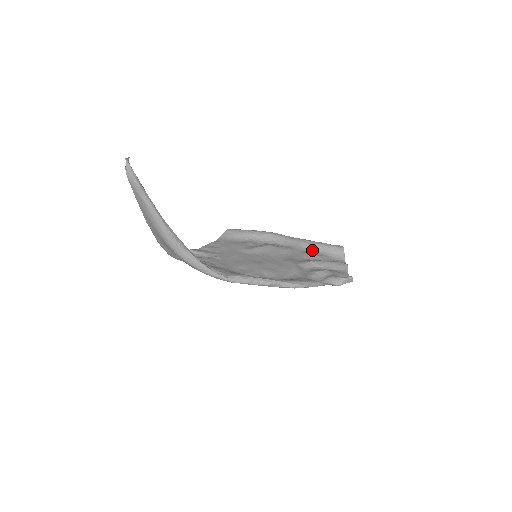
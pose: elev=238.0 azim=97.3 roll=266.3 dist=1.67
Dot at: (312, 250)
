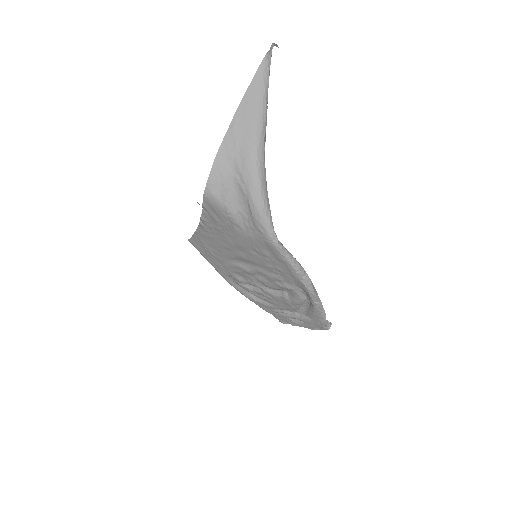
Dot at: (260, 301)
